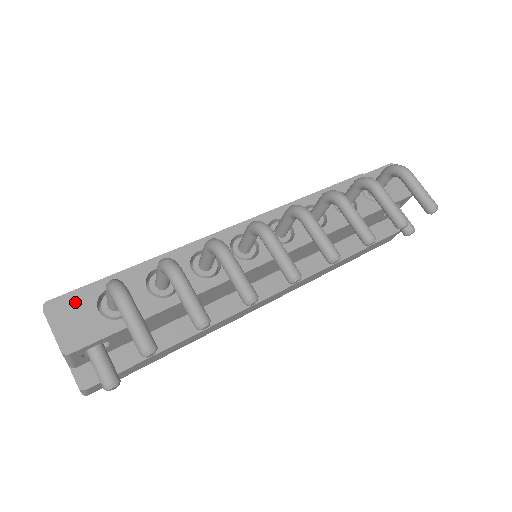
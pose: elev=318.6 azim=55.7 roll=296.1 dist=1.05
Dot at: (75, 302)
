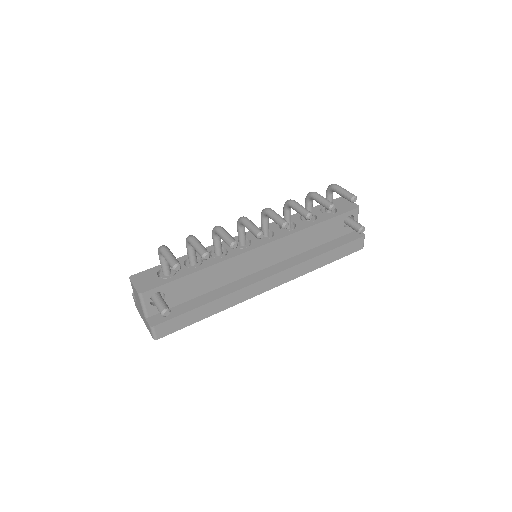
Dot at: (146, 274)
